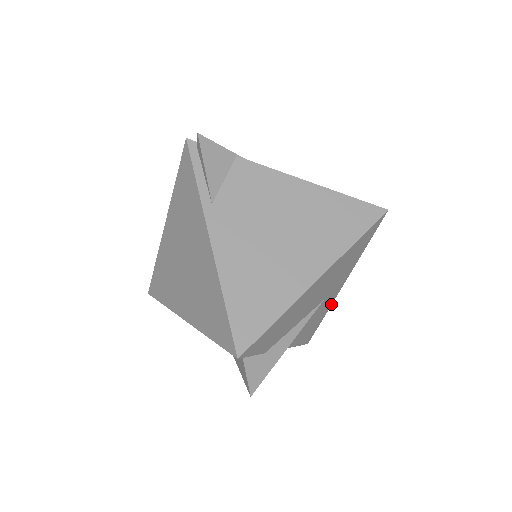
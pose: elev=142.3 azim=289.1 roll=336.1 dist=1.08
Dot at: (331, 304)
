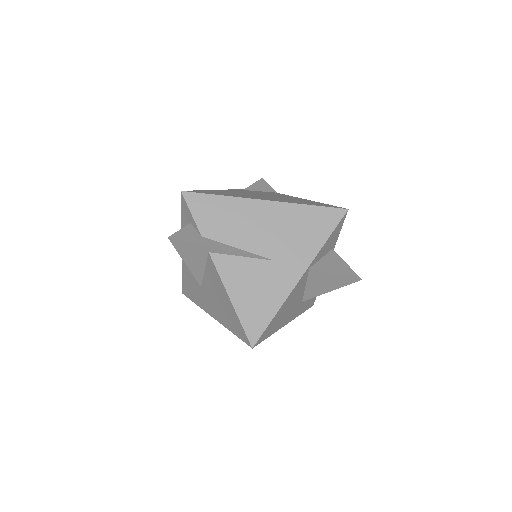
Dot at: (286, 297)
